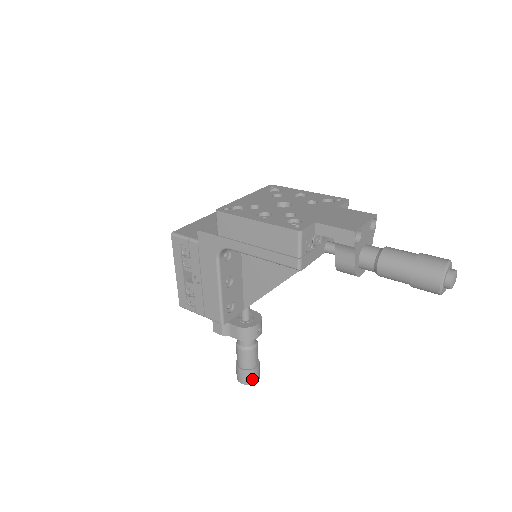
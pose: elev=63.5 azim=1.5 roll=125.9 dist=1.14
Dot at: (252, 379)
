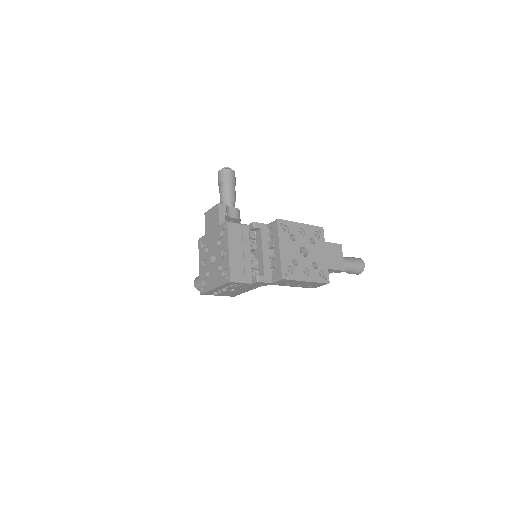
Dot at: occluded
